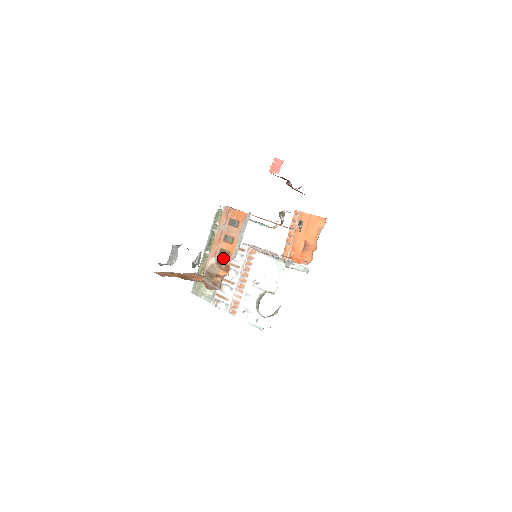
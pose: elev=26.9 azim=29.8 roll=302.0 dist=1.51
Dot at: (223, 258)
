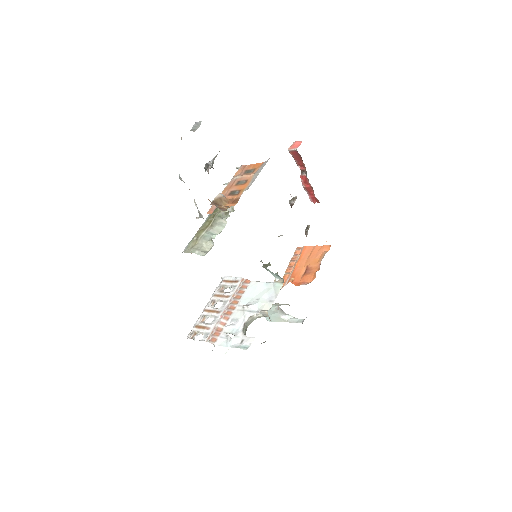
Dot at: (232, 196)
